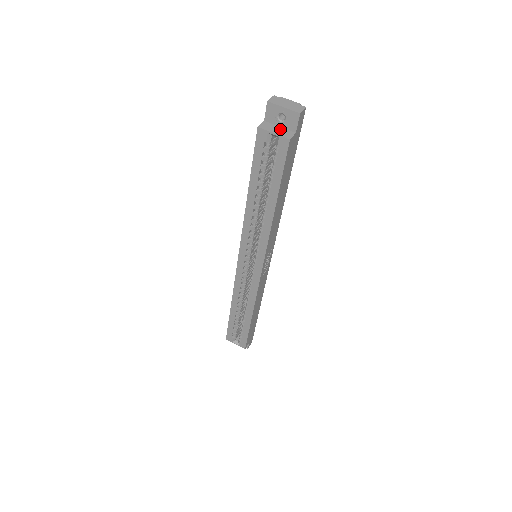
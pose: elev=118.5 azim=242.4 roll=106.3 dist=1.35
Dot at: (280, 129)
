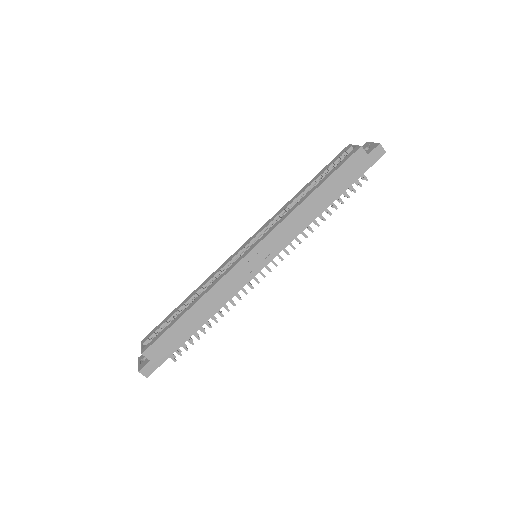
Dot at: occluded
